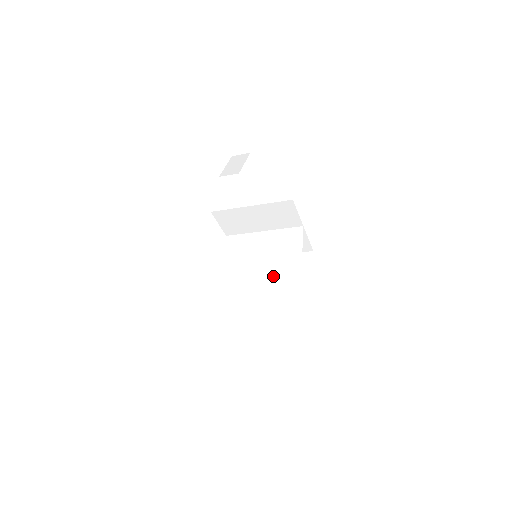
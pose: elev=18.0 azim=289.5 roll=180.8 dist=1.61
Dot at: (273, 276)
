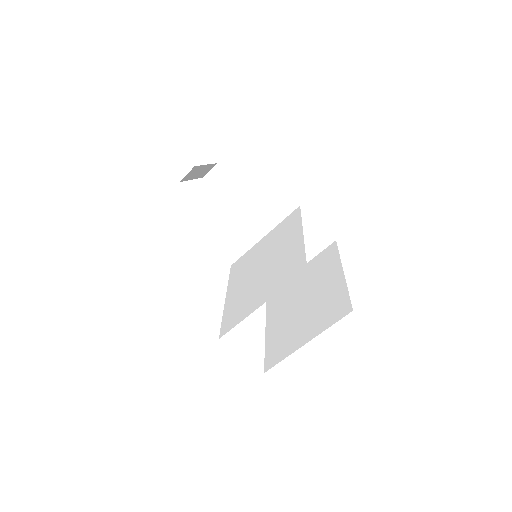
Dot at: (276, 260)
